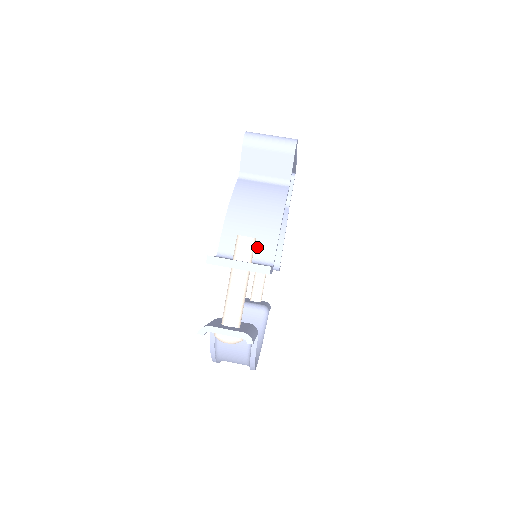
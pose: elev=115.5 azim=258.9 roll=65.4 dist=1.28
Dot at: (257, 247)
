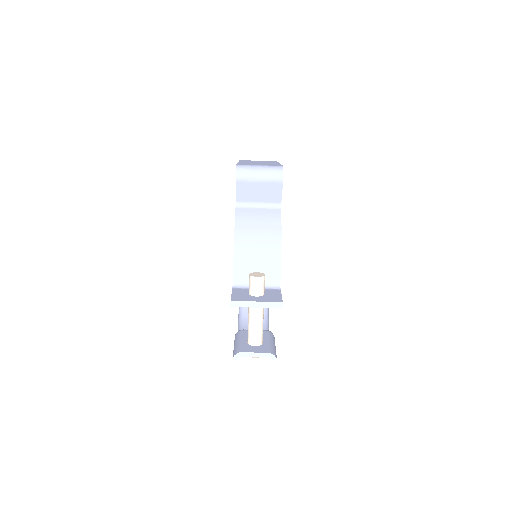
Dot at: (265, 274)
